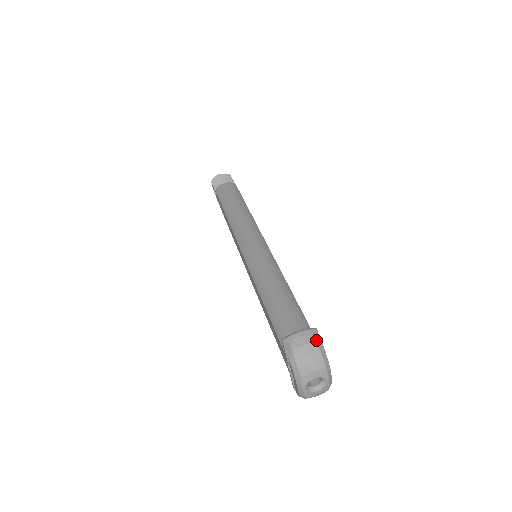
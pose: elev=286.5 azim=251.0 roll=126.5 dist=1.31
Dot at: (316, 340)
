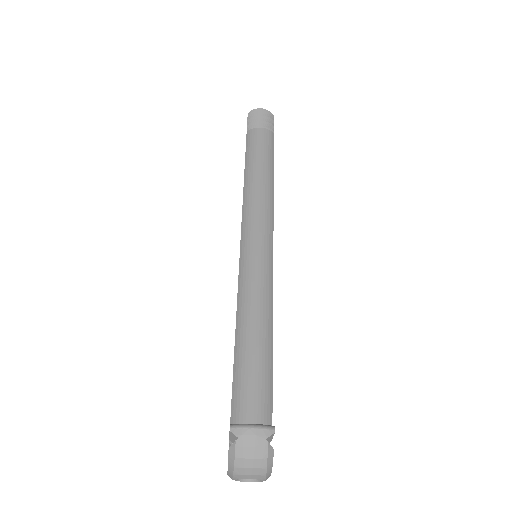
Dot at: (268, 446)
